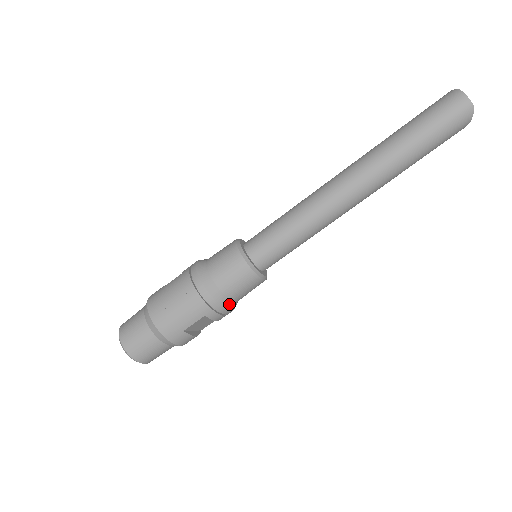
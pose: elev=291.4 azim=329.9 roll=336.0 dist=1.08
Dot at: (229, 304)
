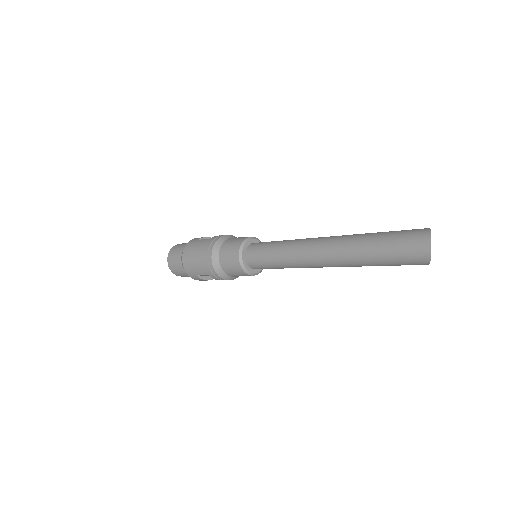
Dot at: (226, 277)
